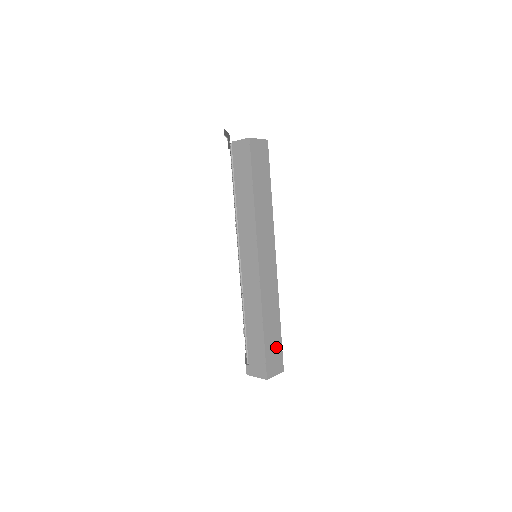
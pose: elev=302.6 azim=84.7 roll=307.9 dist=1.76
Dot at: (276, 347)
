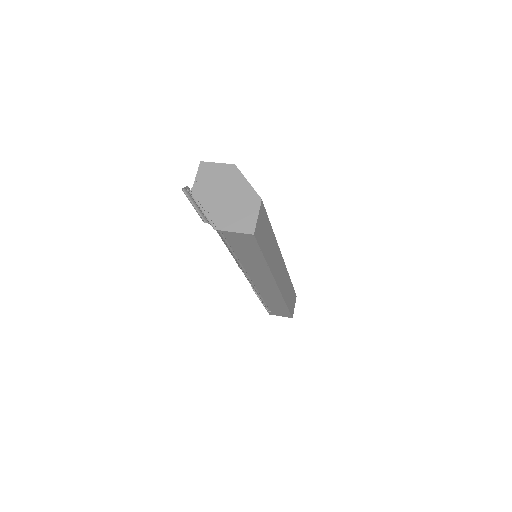
Dot at: (292, 297)
